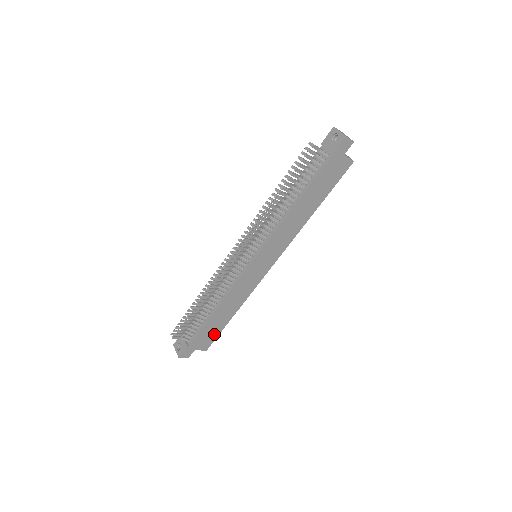
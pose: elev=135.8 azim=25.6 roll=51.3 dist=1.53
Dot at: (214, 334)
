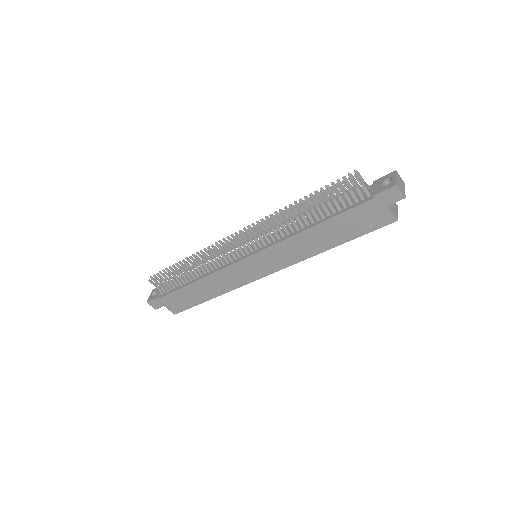
Dot at: (187, 304)
